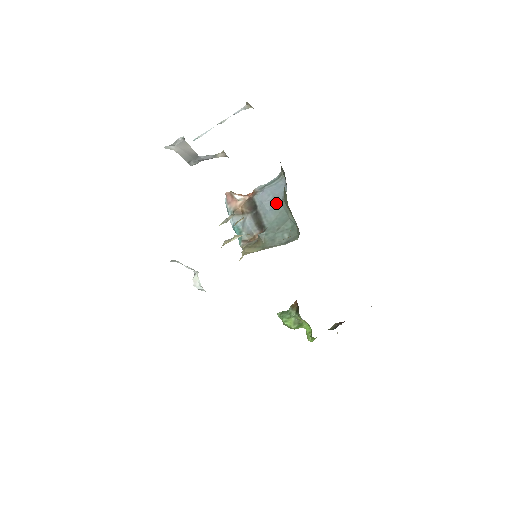
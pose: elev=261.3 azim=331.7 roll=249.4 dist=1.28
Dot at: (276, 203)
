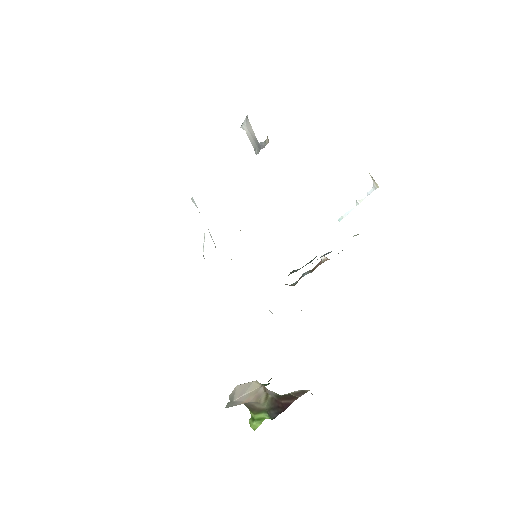
Dot at: occluded
